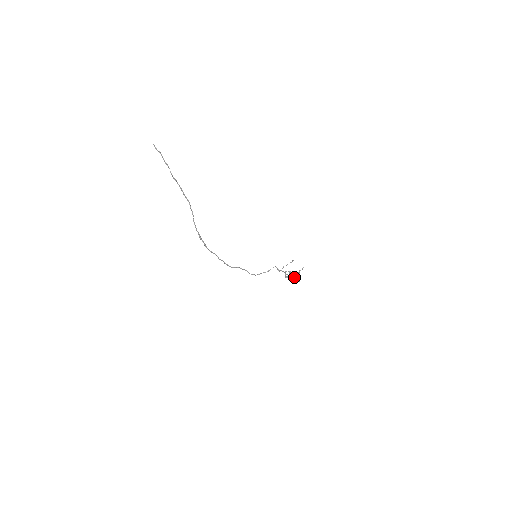
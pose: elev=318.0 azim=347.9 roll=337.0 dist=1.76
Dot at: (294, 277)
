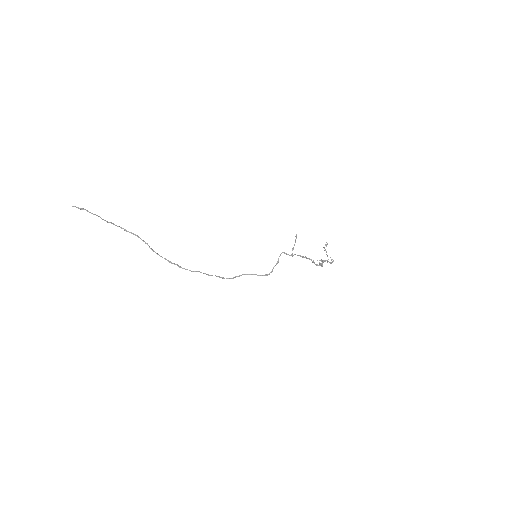
Dot at: (326, 260)
